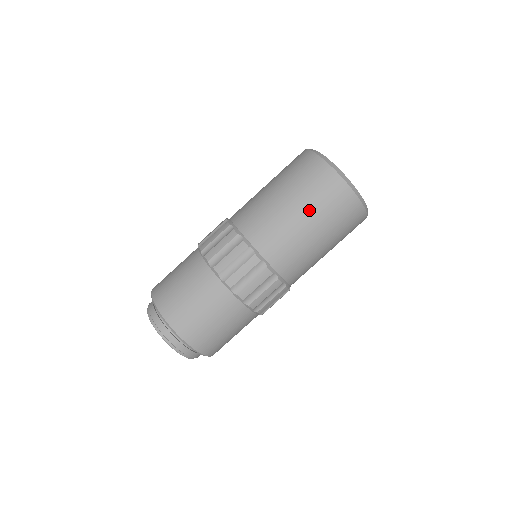
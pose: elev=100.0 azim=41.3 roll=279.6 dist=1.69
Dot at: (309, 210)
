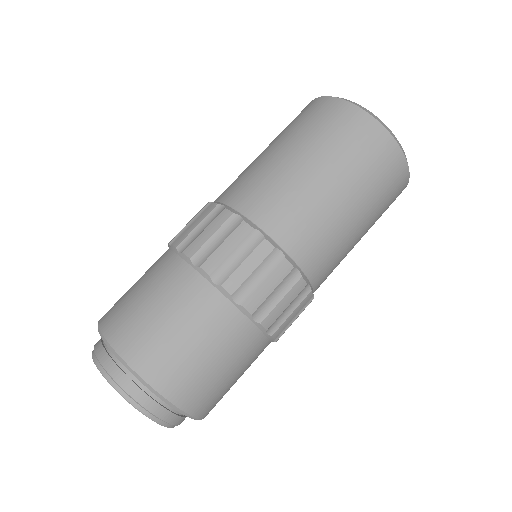
Dot at: (298, 142)
